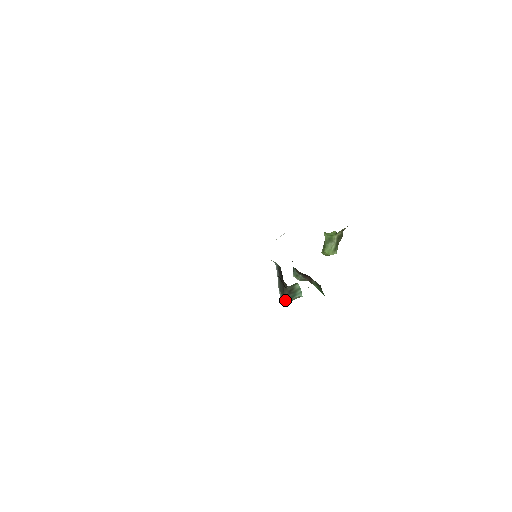
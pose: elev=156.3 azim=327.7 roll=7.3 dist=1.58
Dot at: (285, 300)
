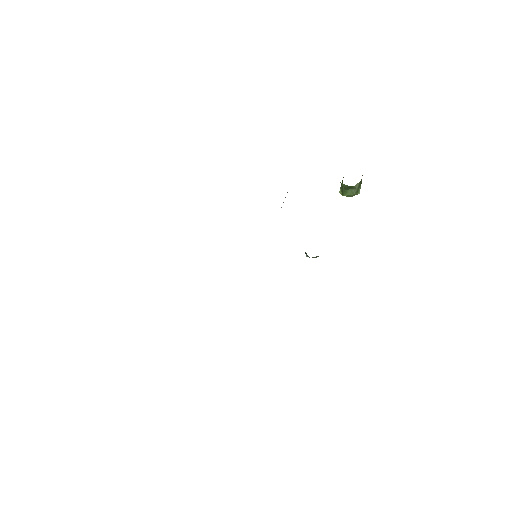
Dot at: occluded
